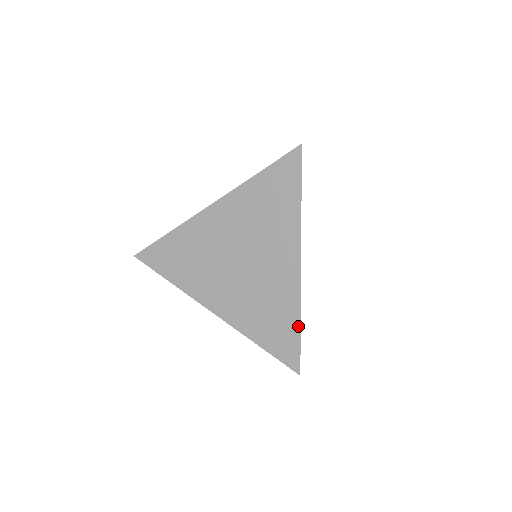
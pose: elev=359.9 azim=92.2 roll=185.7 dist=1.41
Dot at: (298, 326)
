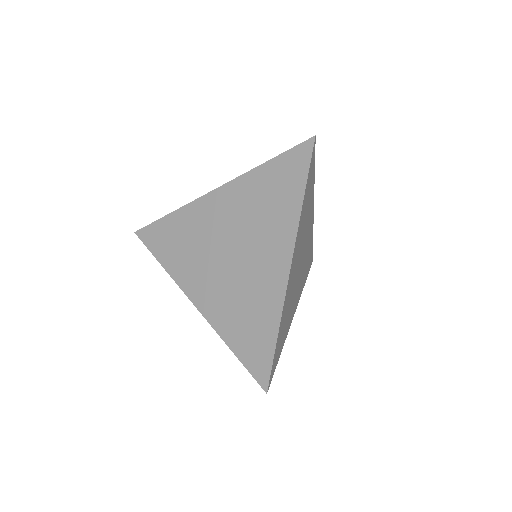
Dot at: (275, 337)
